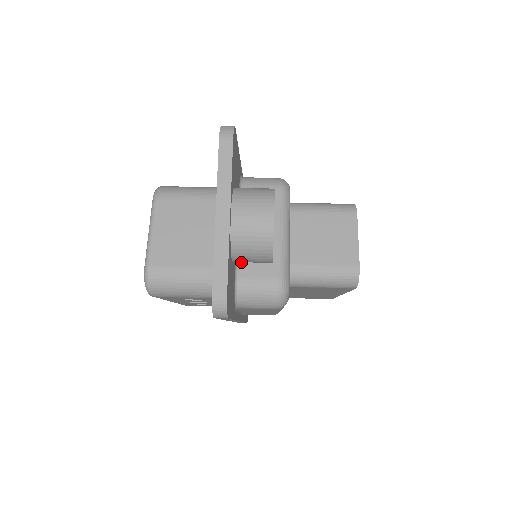
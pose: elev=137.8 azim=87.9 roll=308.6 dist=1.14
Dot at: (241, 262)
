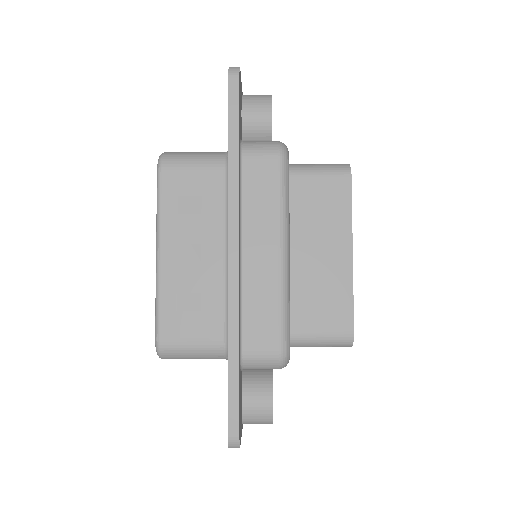
Dot at: occluded
